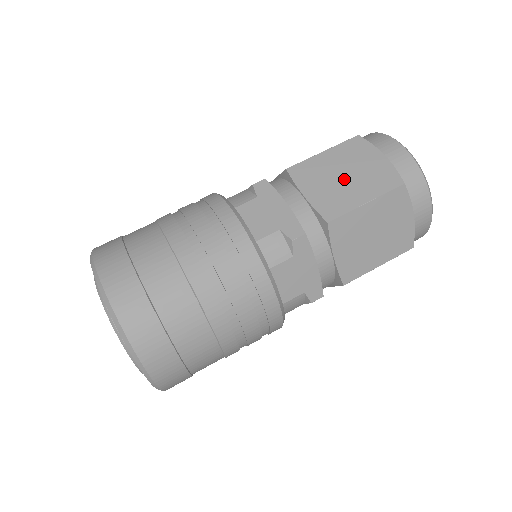
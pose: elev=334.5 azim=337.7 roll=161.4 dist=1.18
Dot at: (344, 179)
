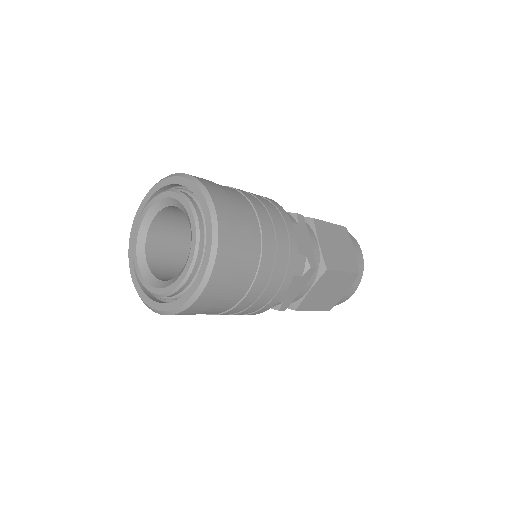
Dot at: occluded
